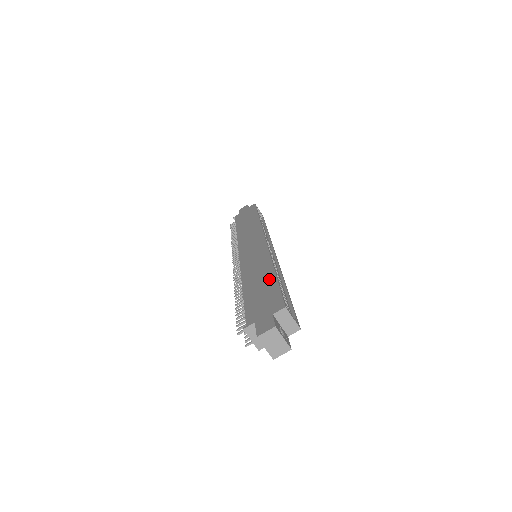
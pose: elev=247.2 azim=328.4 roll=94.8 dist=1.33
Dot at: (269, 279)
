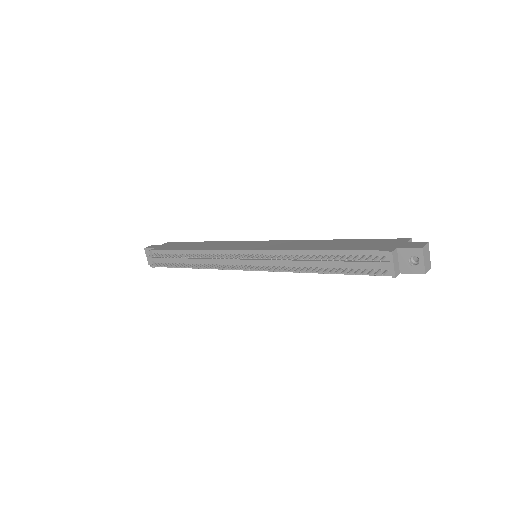
Dot at: (346, 241)
